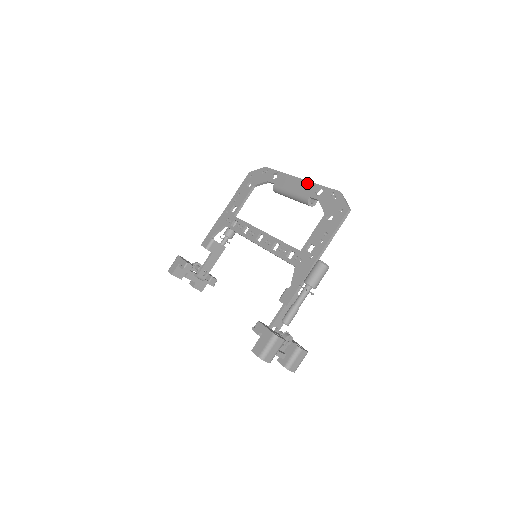
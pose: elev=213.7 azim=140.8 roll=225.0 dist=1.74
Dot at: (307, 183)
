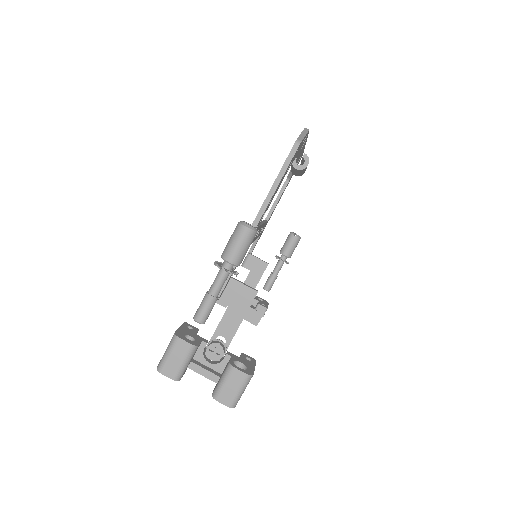
Dot at: occluded
